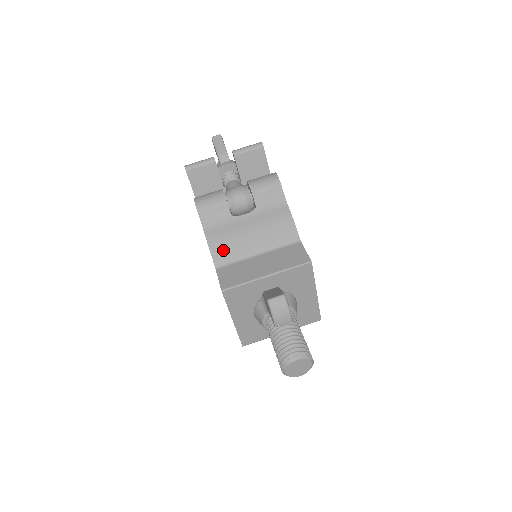
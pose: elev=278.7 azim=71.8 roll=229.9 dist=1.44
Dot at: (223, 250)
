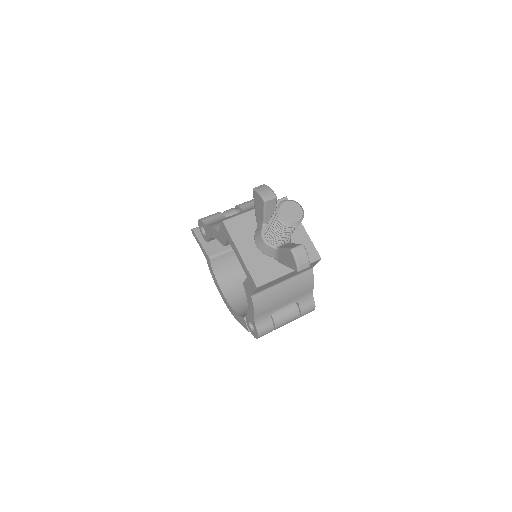
Dot at: occluded
